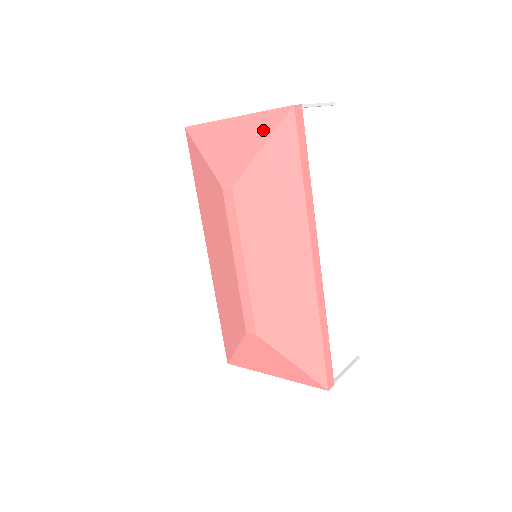
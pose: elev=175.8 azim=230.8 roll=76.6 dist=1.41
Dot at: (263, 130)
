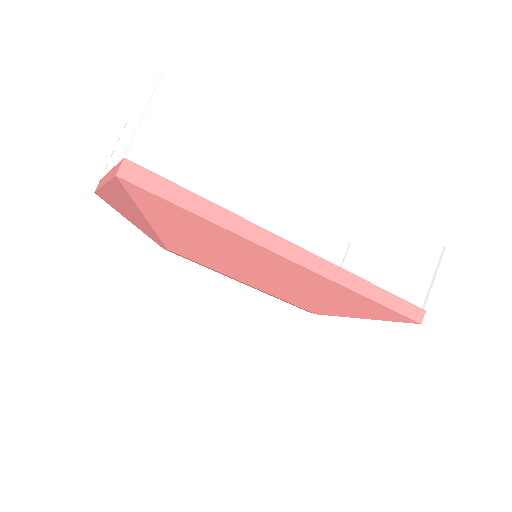
Dot at: (128, 201)
